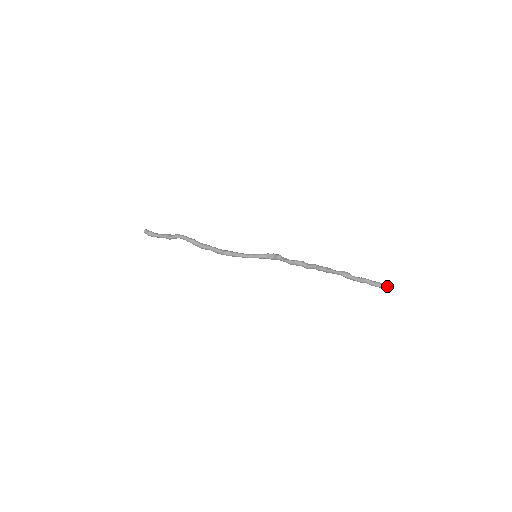
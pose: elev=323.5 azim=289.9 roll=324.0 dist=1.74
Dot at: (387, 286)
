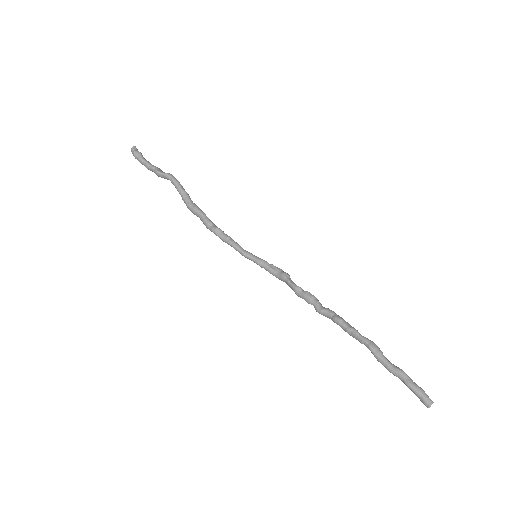
Dot at: (432, 401)
